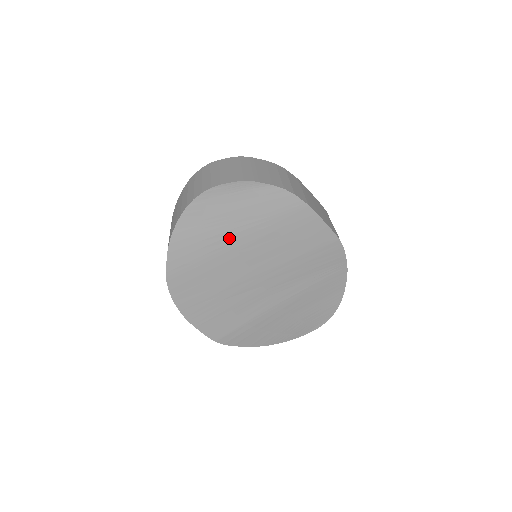
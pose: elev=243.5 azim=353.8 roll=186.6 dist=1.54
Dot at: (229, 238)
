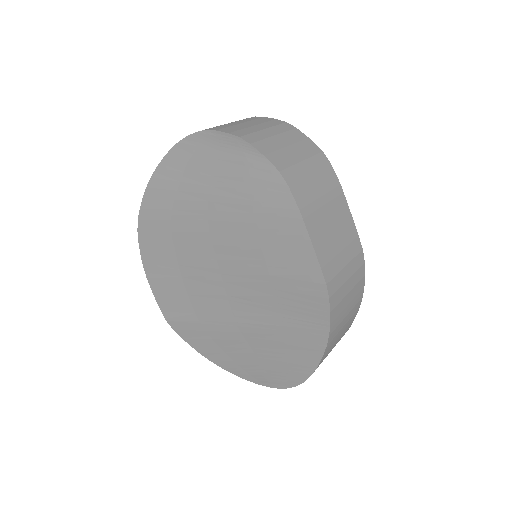
Dot at: (204, 204)
